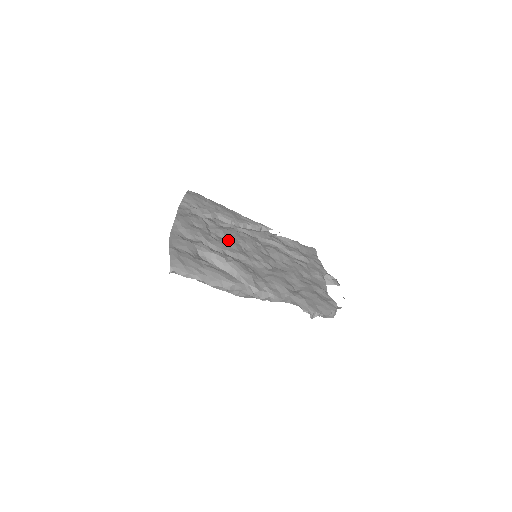
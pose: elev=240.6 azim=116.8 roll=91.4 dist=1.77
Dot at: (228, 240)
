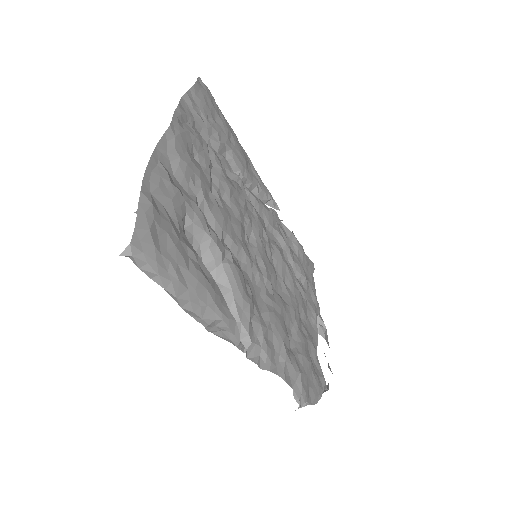
Dot at: (233, 211)
